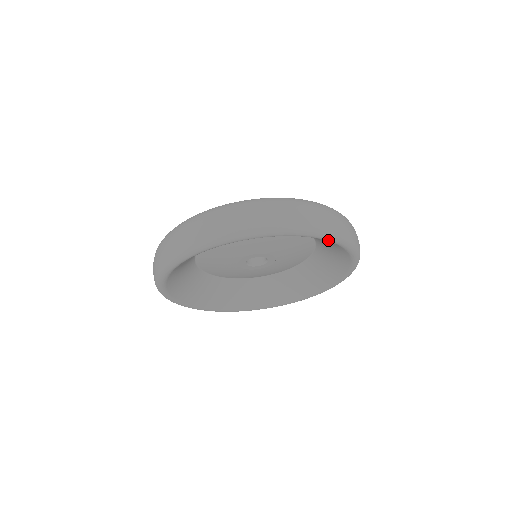
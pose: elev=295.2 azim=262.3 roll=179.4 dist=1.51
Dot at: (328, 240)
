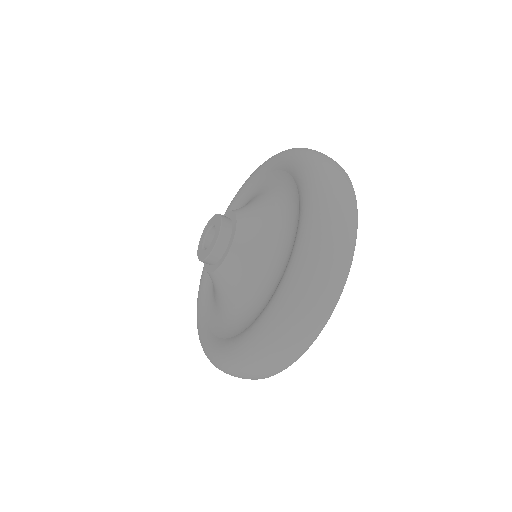
Dot at: occluded
